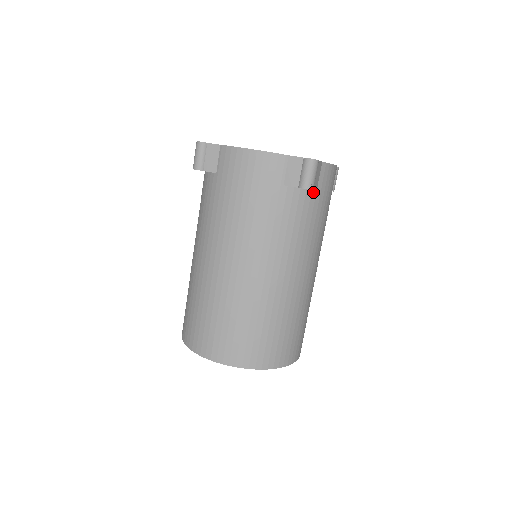
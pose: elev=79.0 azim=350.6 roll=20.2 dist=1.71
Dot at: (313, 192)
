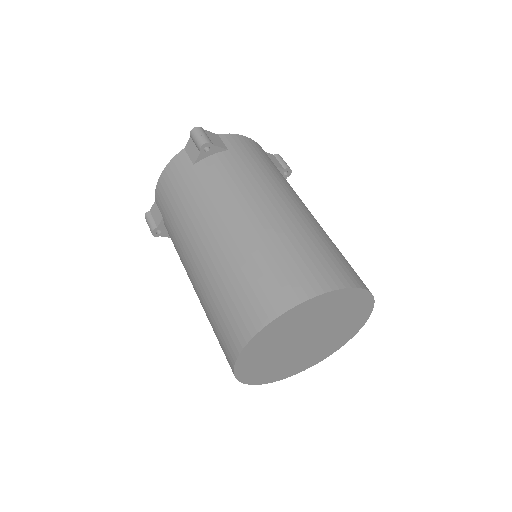
Dot at: (225, 152)
